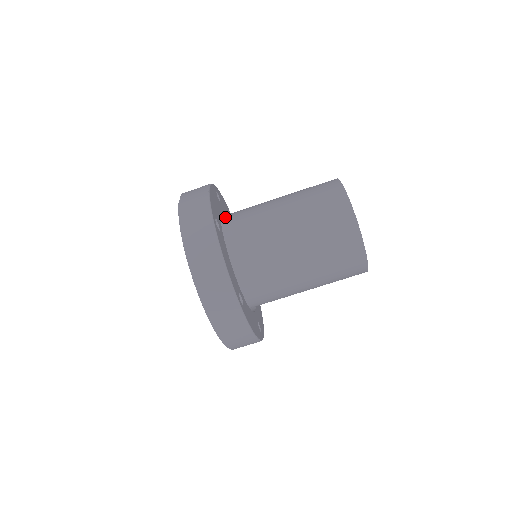
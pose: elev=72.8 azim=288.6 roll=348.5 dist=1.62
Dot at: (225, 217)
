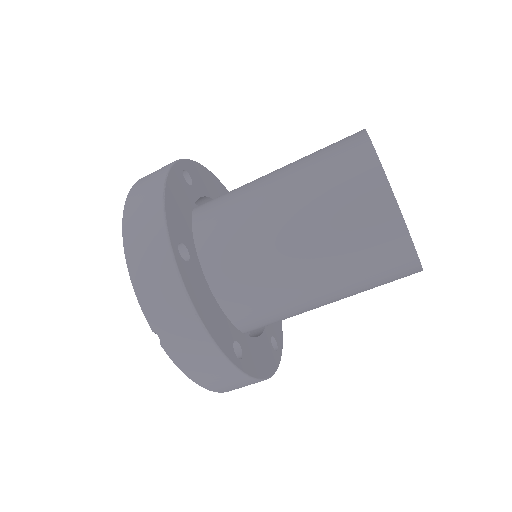
Dot at: (217, 286)
